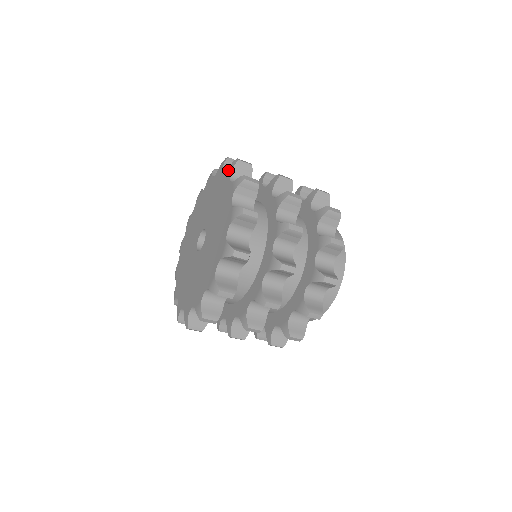
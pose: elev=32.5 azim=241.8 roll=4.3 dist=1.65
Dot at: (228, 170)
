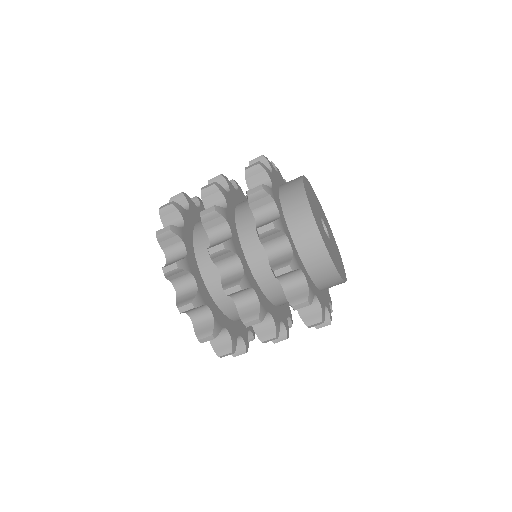
Dot at: occluded
